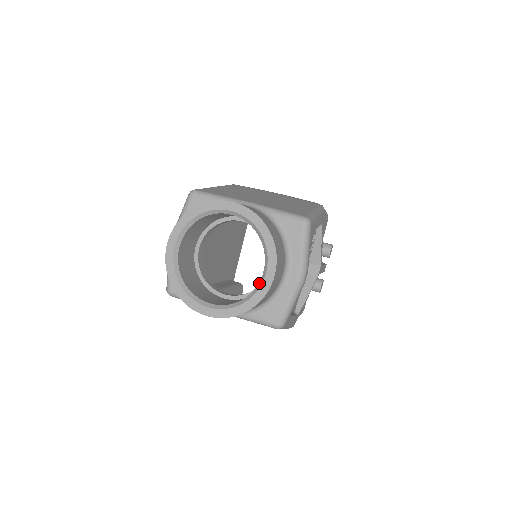
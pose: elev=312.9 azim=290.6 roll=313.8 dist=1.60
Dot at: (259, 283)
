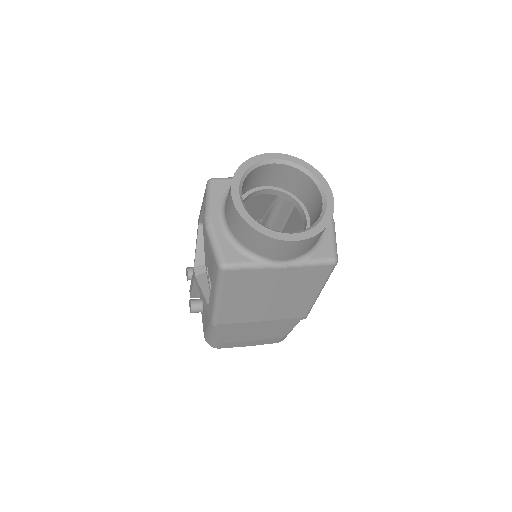
Dot at: (323, 204)
